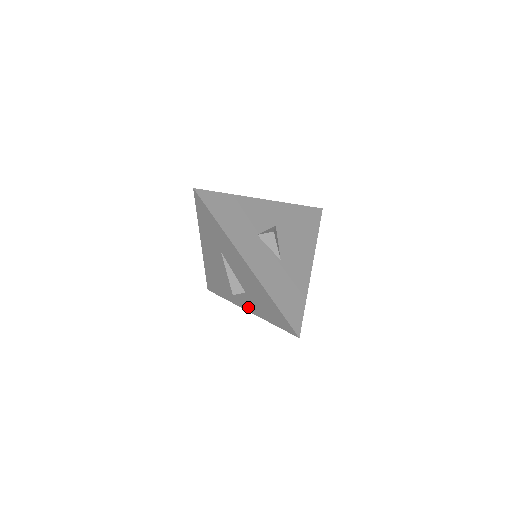
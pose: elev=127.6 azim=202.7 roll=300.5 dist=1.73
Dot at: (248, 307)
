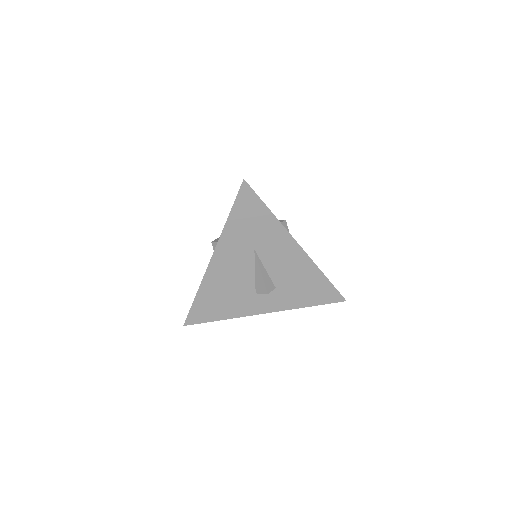
Dot at: (270, 307)
